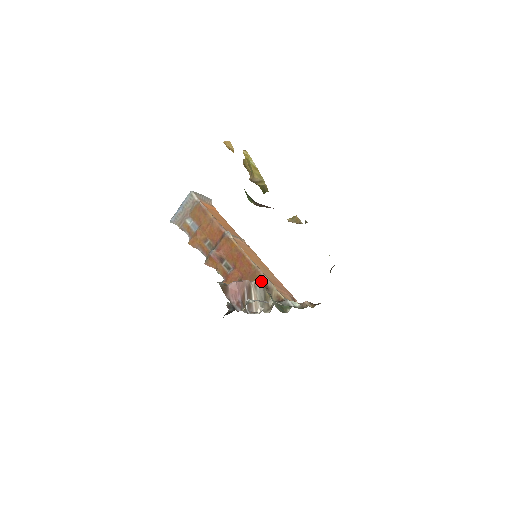
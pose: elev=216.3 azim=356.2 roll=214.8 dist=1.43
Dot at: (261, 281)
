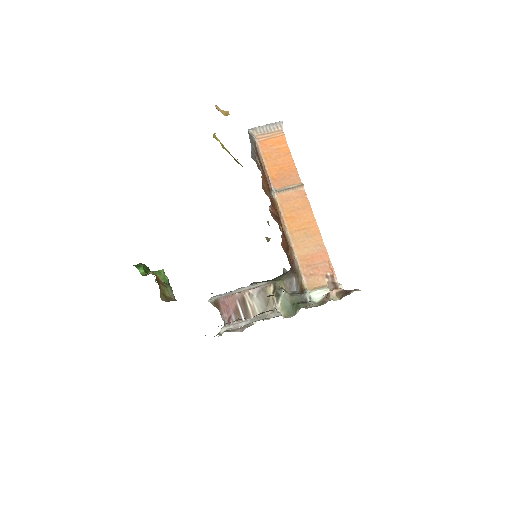
Dot at: (291, 262)
